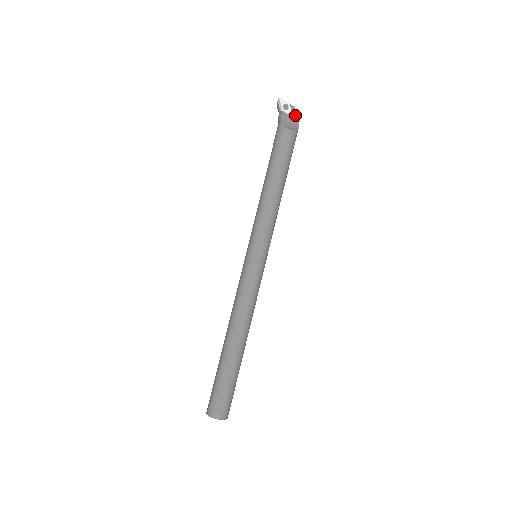
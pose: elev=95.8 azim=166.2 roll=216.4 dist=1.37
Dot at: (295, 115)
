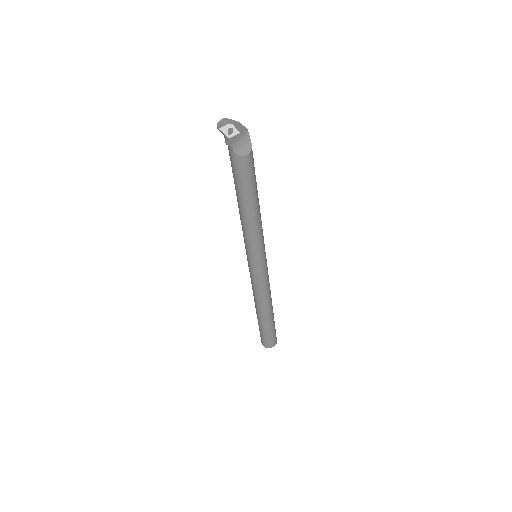
Dot at: (241, 128)
